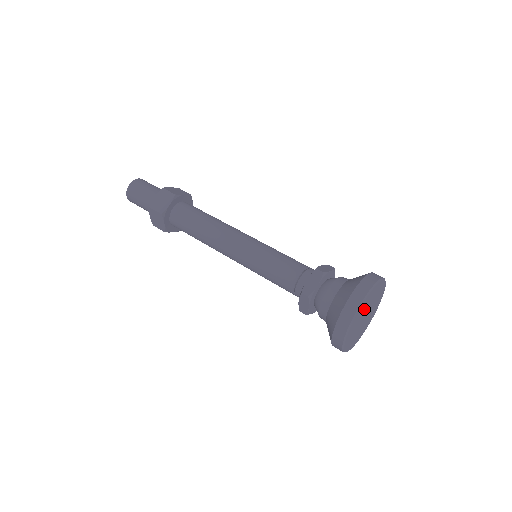
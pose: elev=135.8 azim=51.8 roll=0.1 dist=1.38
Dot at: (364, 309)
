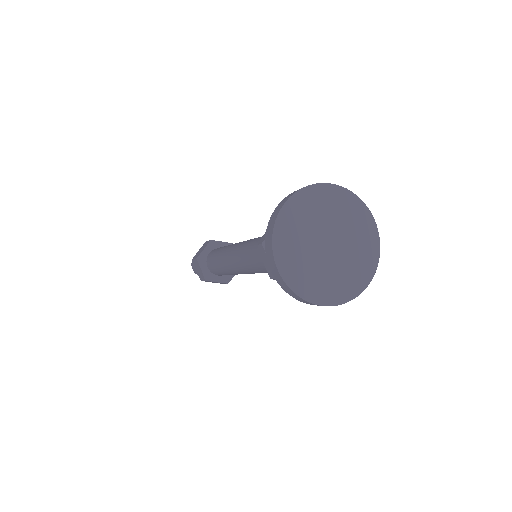
Dot at: (335, 214)
